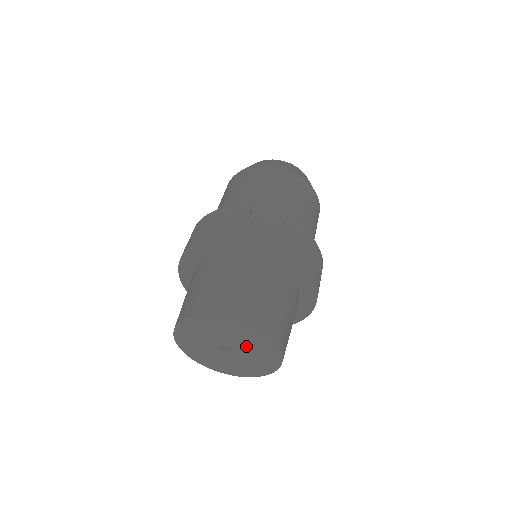
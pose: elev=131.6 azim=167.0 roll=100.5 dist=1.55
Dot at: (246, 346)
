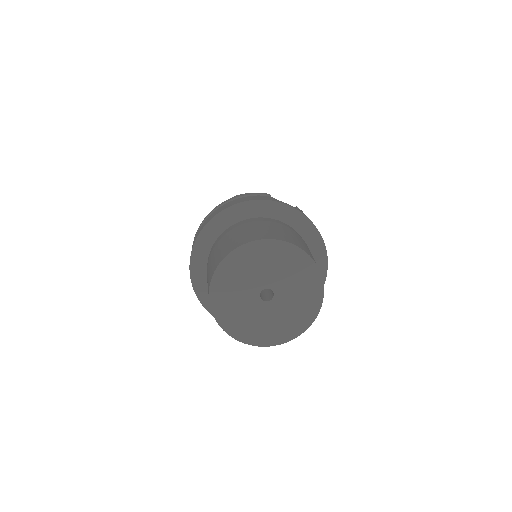
Dot at: (289, 287)
